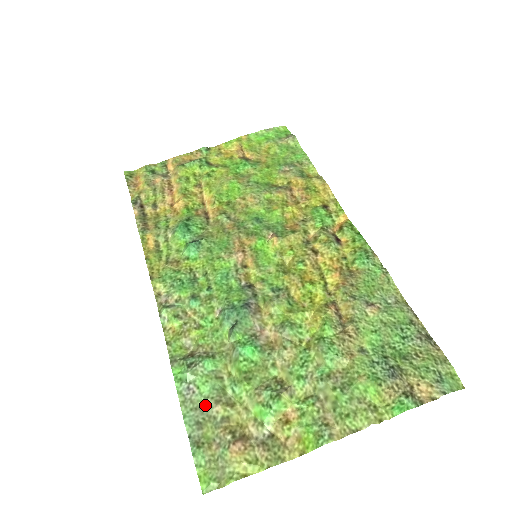
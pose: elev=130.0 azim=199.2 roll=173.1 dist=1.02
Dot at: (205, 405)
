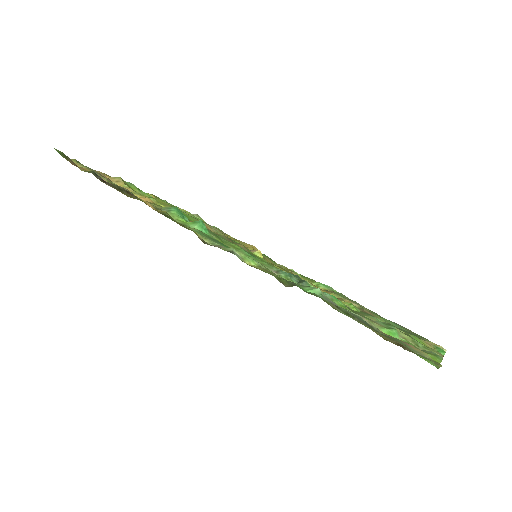
Dot at: occluded
